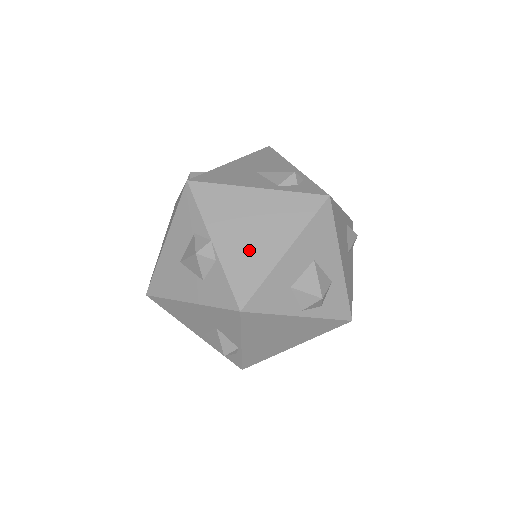
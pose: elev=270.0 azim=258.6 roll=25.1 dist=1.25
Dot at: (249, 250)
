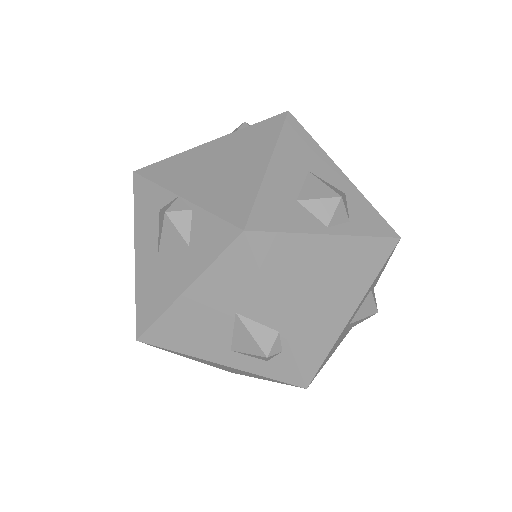
Dot at: (226, 182)
